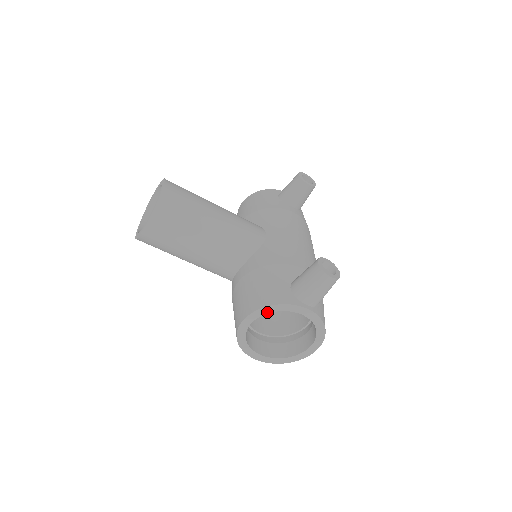
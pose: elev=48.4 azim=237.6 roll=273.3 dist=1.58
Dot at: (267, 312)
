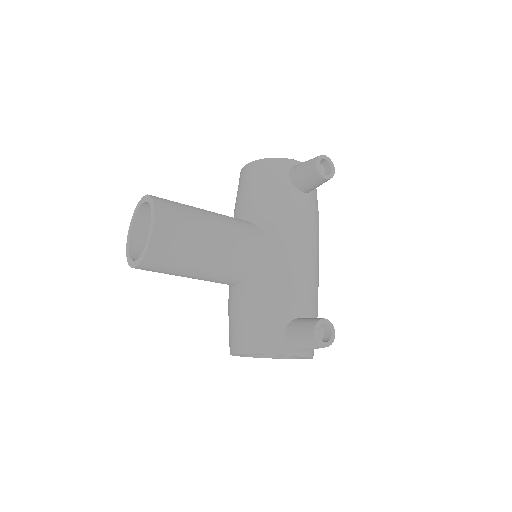
Dot at: (259, 354)
